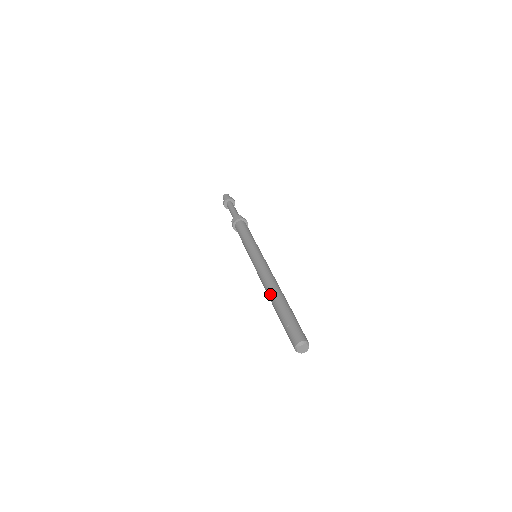
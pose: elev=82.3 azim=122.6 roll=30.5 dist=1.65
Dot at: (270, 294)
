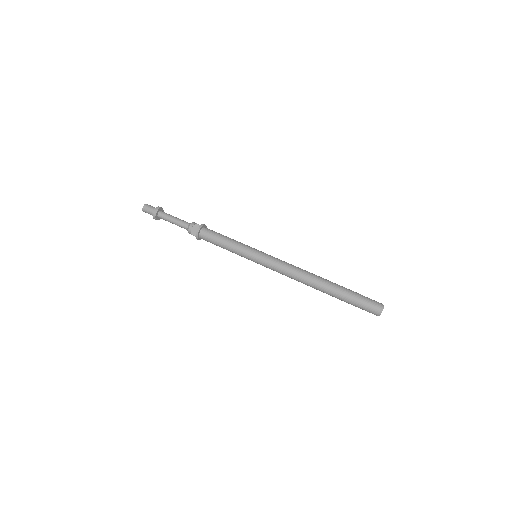
Dot at: (314, 285)
